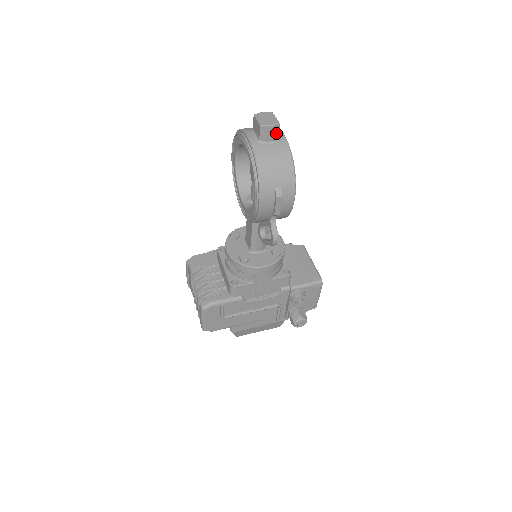
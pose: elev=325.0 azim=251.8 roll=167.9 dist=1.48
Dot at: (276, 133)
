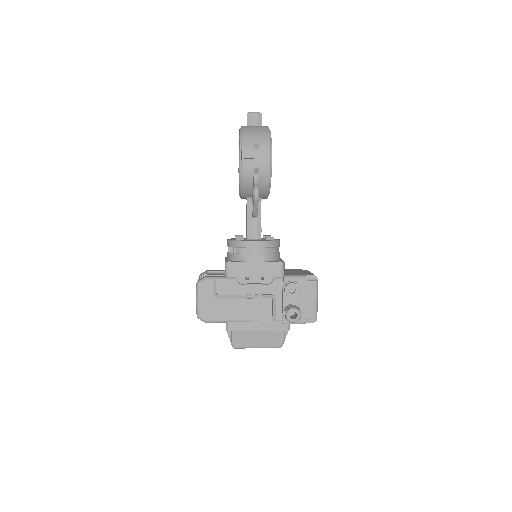
Dot at: (260, 120)
